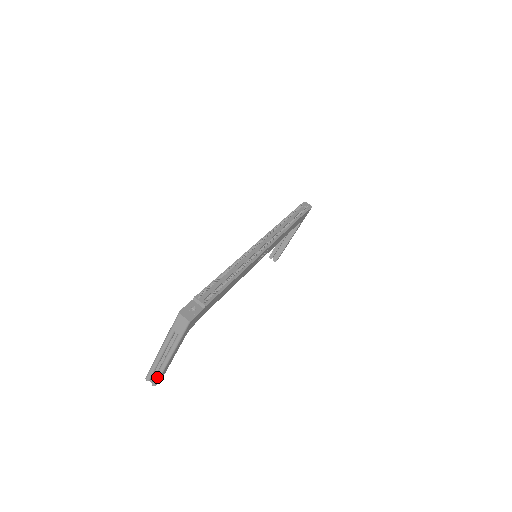
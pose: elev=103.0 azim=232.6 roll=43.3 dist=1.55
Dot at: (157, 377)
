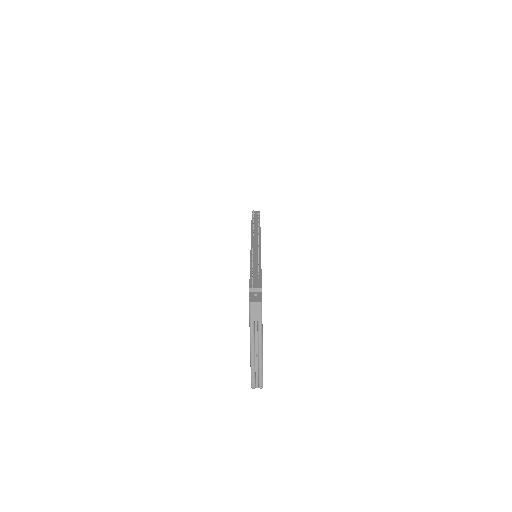
Dot at: (260, 377)
